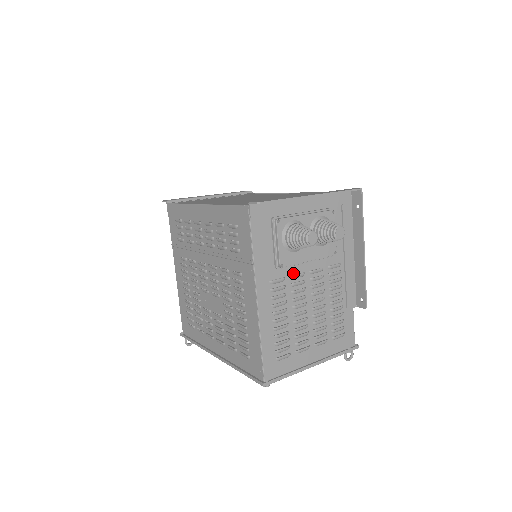
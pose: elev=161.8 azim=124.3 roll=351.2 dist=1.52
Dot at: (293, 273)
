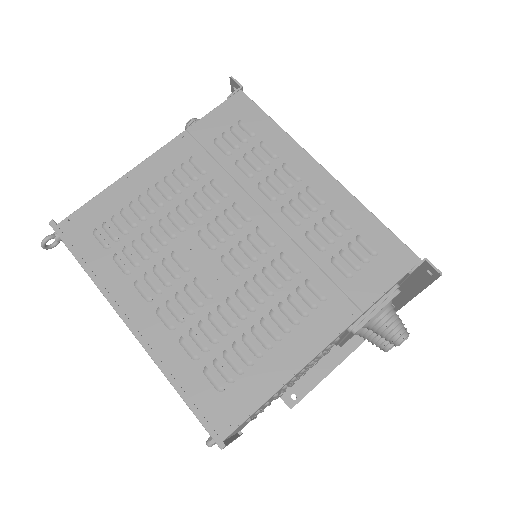
Dot at: occluded
